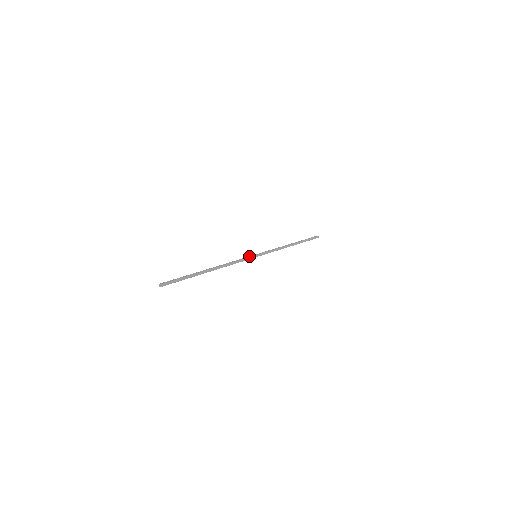
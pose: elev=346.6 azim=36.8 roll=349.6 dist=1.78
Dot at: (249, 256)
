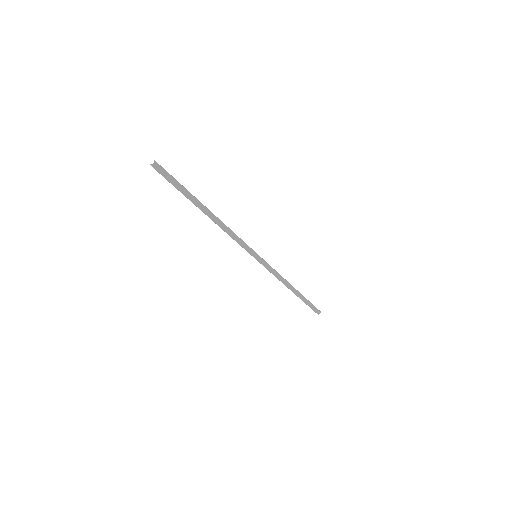
Dot at: (248, 251)
